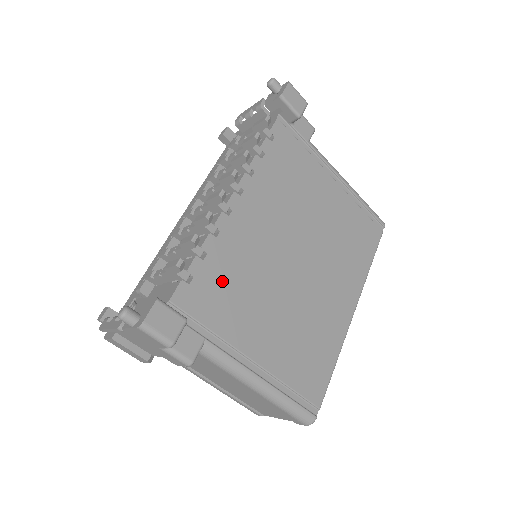
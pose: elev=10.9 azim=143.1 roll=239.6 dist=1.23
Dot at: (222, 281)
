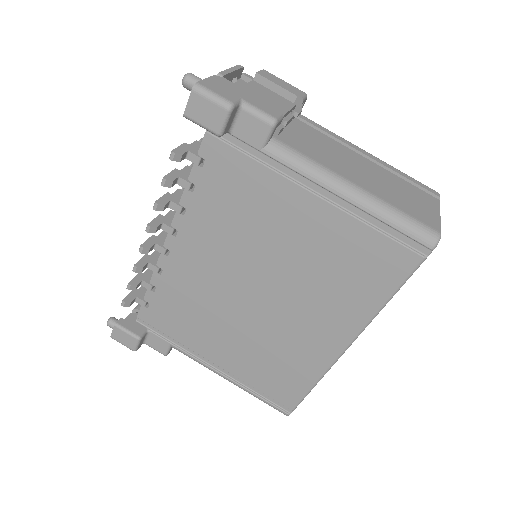
Dot at: (174, 308)
